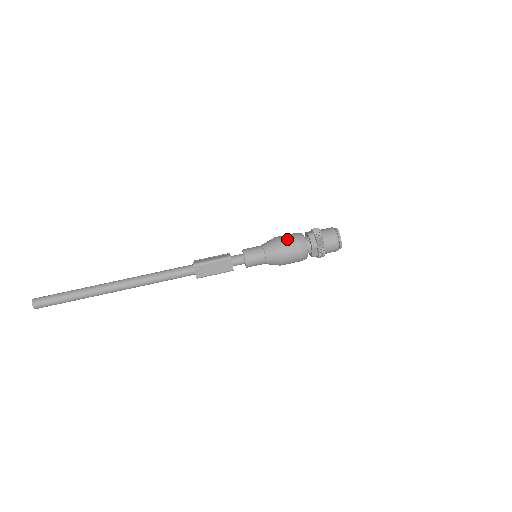
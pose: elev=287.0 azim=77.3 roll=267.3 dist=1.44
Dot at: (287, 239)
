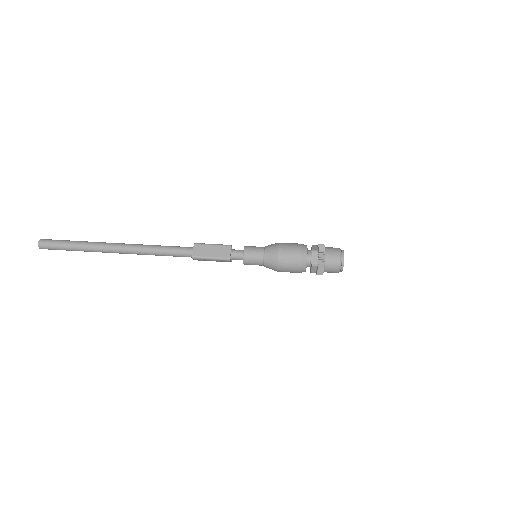
Dot at: (290, 243)
